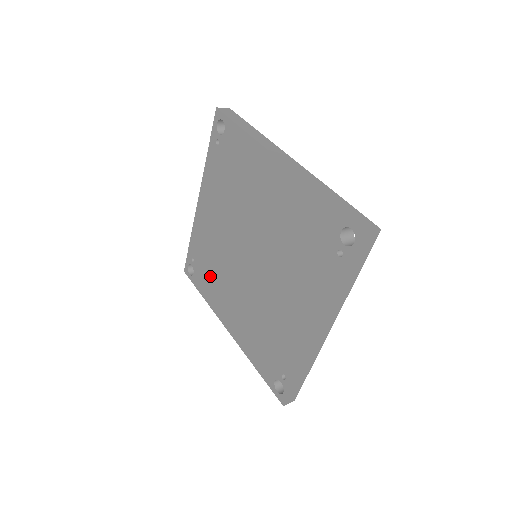
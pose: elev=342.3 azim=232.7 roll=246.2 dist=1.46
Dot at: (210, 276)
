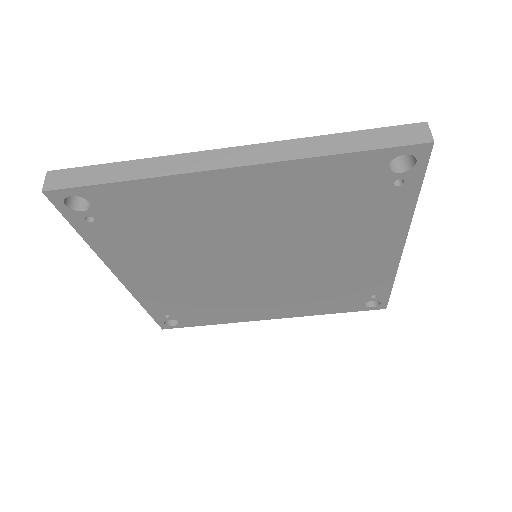
Dot at: (208, 309)
